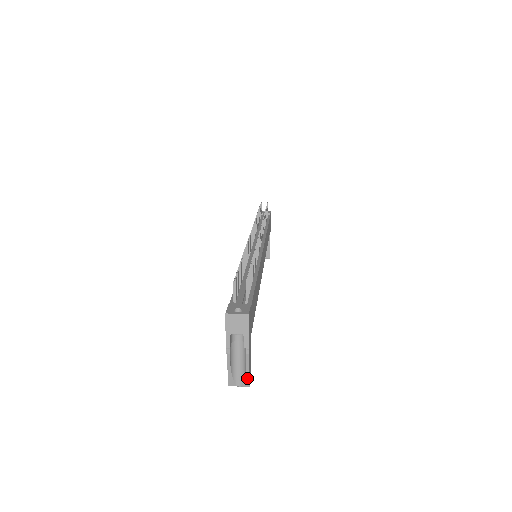
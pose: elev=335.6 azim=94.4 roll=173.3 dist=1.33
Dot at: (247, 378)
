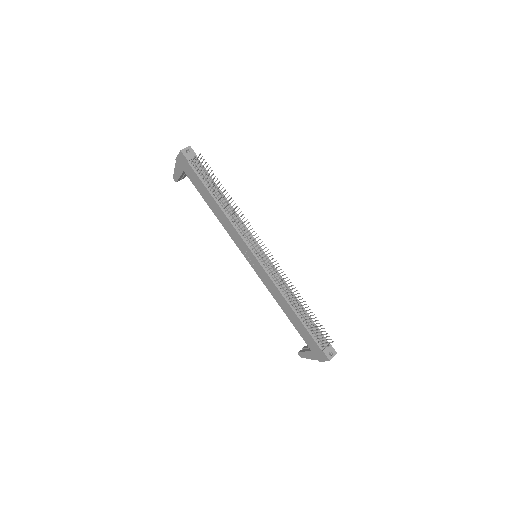
Dot at: occluded
